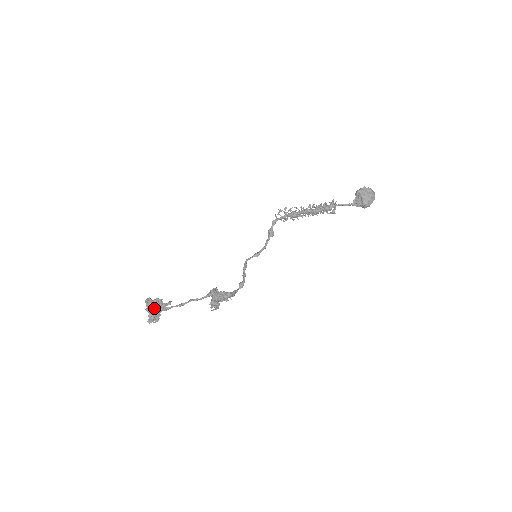
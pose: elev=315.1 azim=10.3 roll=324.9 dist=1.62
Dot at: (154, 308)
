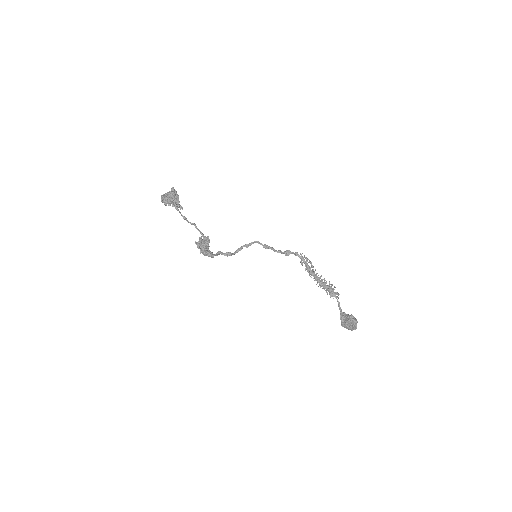
Dot at: (170, 200)
